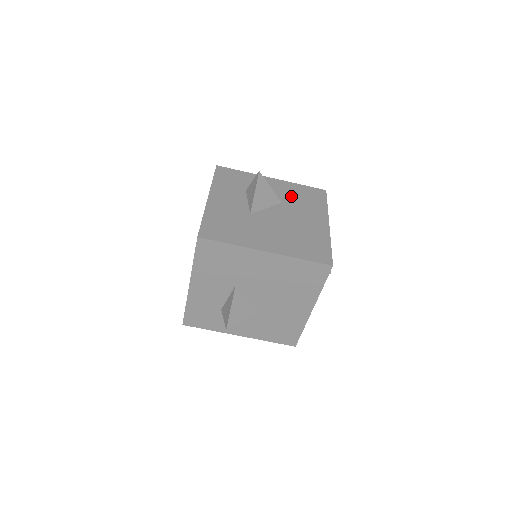
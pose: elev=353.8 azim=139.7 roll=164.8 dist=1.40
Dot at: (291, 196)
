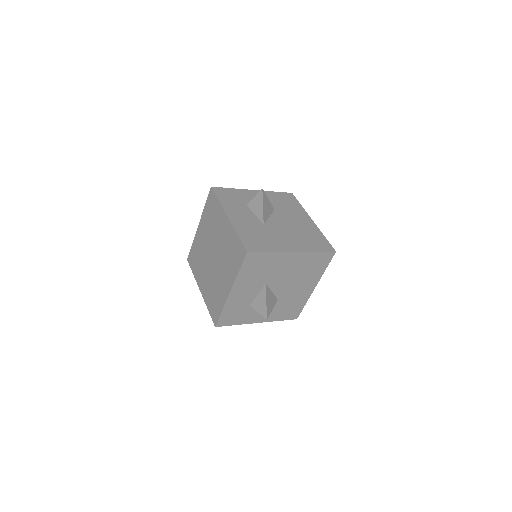
Dot at: (276, 203)
